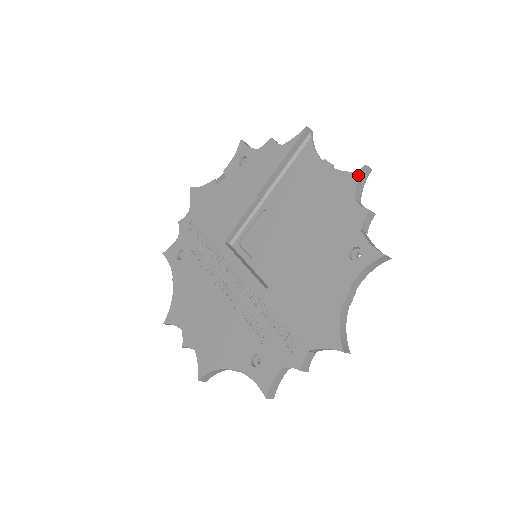
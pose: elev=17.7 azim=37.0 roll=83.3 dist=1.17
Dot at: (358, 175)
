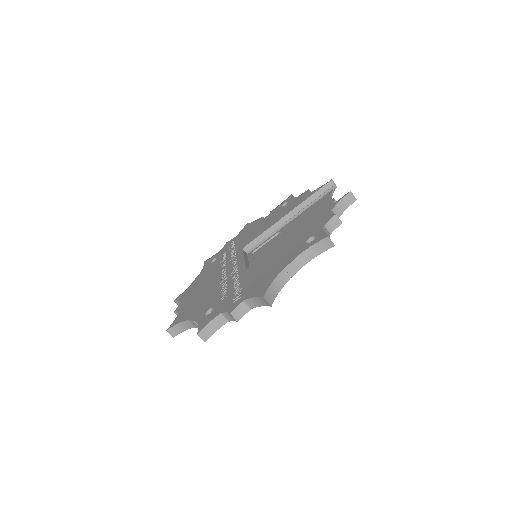
Dot at: (342, 197)
